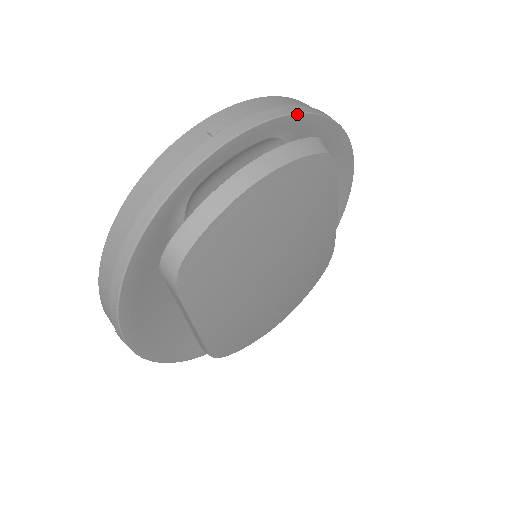
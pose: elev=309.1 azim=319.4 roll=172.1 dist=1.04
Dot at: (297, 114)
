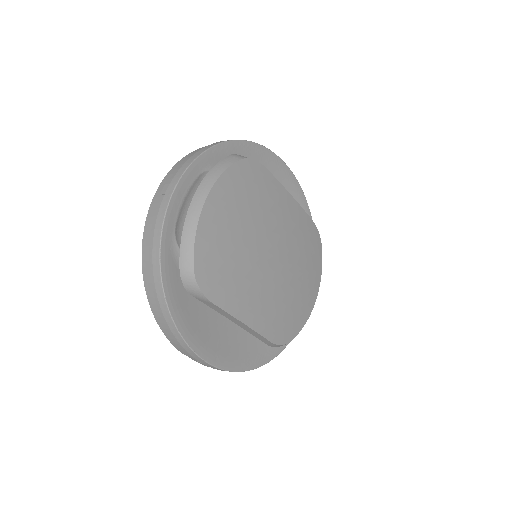
Dot at: (207, 150)
